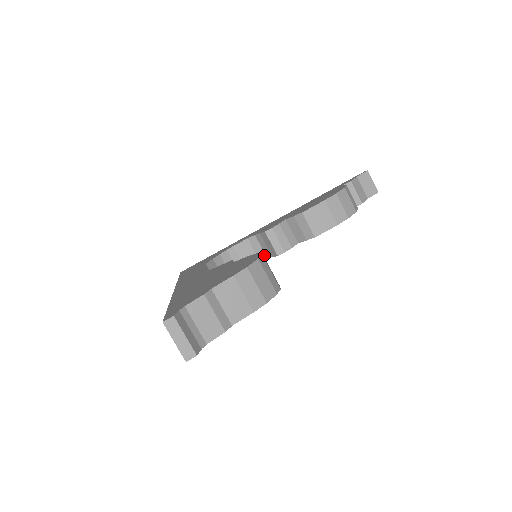
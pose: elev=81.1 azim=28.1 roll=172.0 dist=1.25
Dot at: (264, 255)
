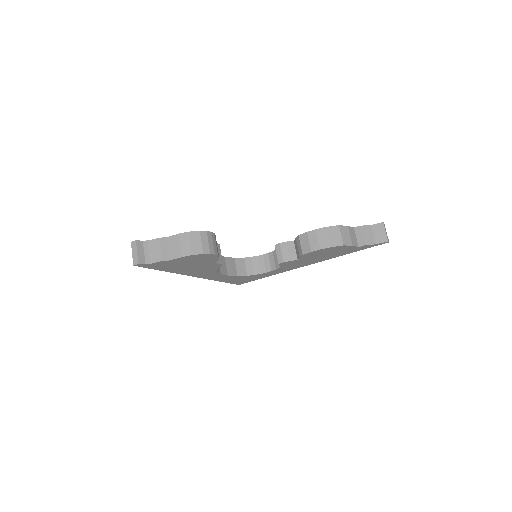
Dot at: (278, 265)
